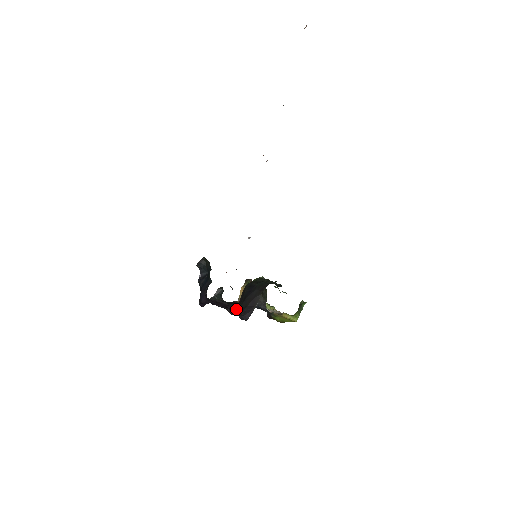
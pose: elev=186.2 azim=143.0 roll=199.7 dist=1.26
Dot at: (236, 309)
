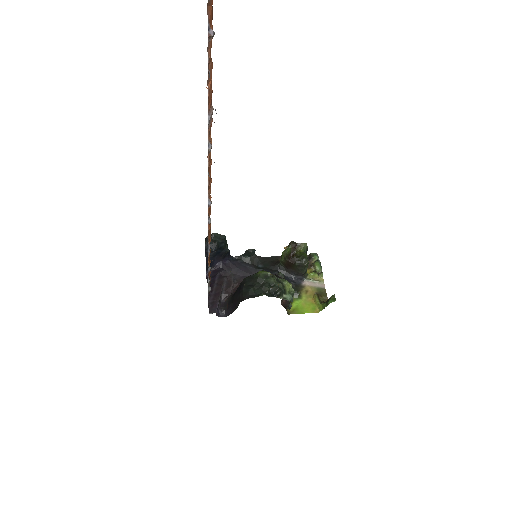
Dot at: (212, 307)
